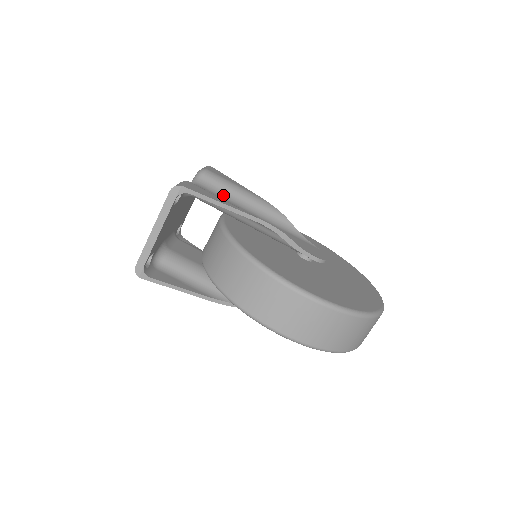
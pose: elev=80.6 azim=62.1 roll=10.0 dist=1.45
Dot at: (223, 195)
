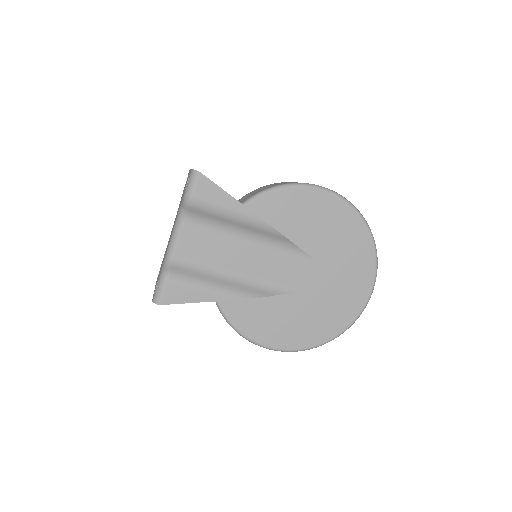
Dot at: (213, 225)
